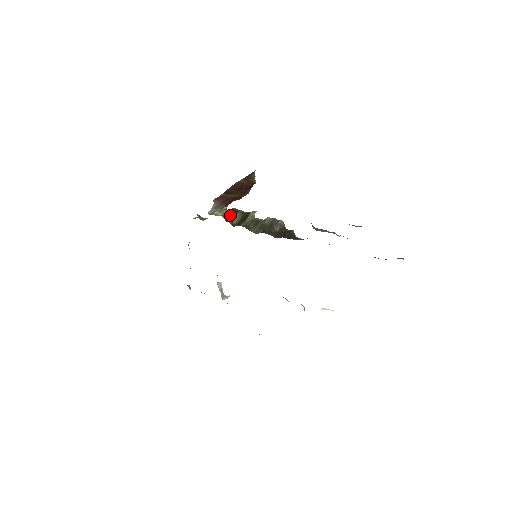
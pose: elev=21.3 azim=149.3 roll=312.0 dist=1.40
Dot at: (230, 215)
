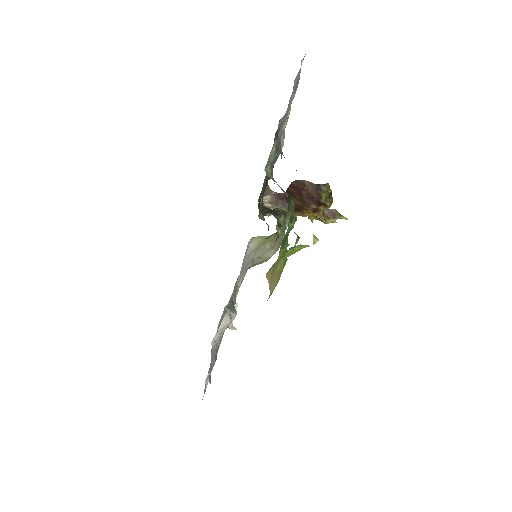
Dot at: occluded
